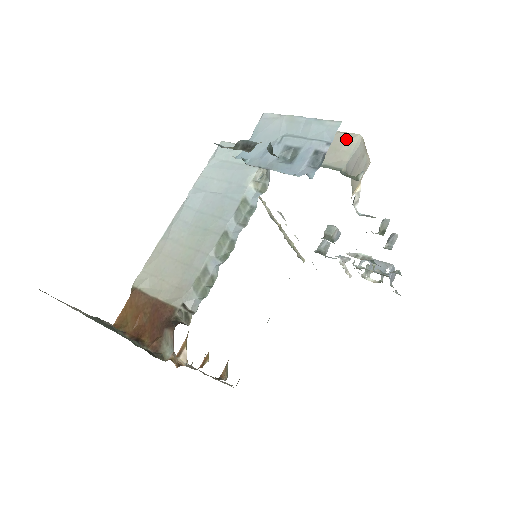
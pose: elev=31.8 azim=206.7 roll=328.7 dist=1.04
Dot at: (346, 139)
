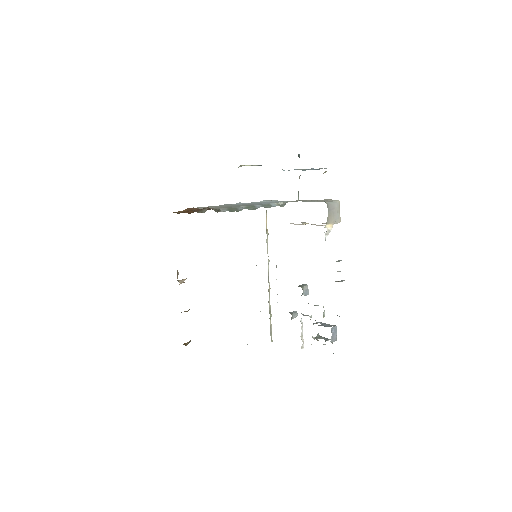
Dot at: (332, 200)
